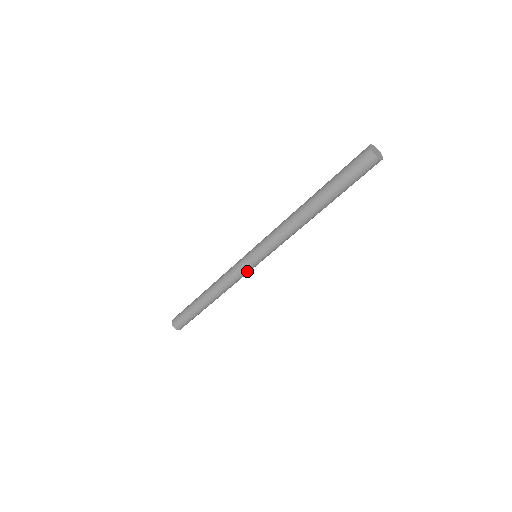
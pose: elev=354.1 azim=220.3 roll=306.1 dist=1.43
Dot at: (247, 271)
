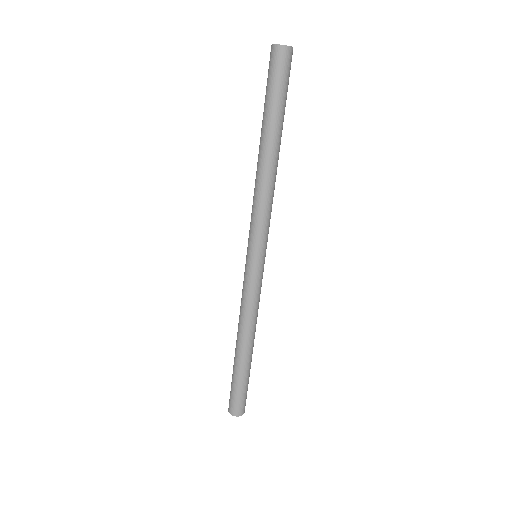
Dot at: (257, 279)
